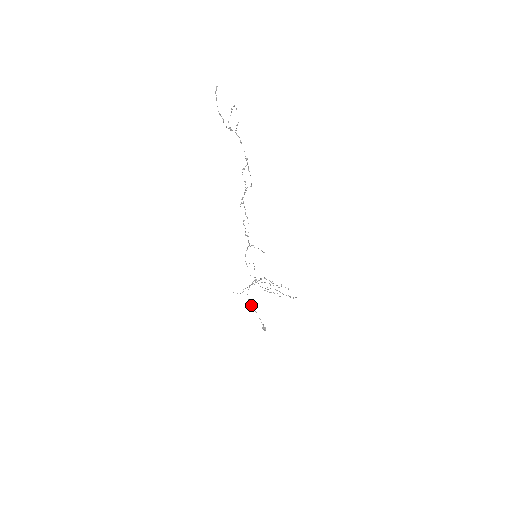
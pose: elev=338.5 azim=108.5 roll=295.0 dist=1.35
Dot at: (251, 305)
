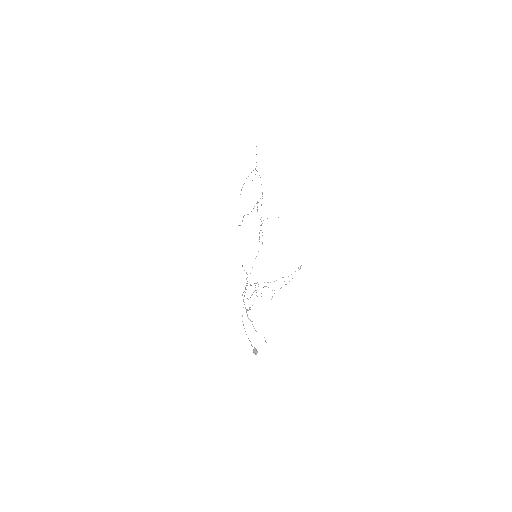
Dot at: occluded
